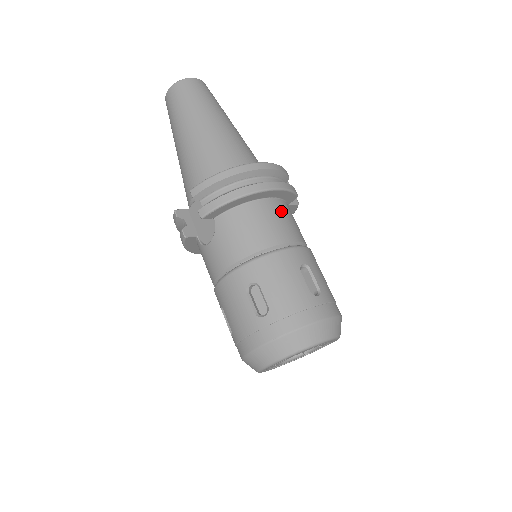
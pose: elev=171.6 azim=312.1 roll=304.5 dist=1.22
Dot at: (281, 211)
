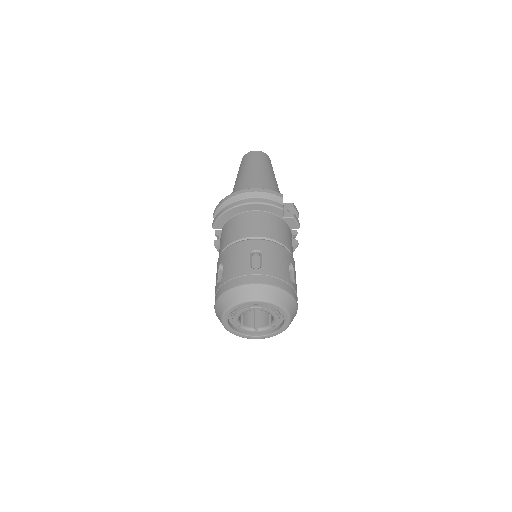
Dot at: (260, 218)
